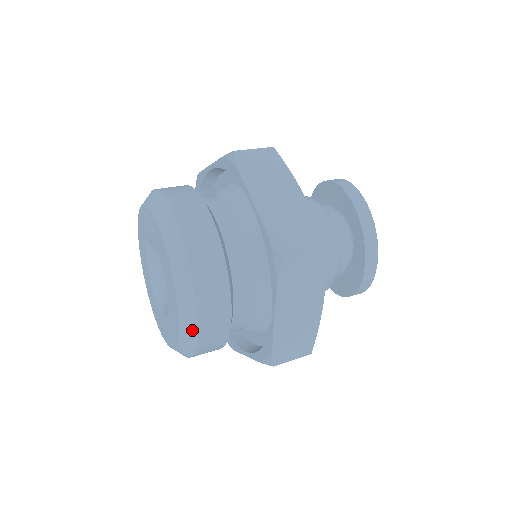
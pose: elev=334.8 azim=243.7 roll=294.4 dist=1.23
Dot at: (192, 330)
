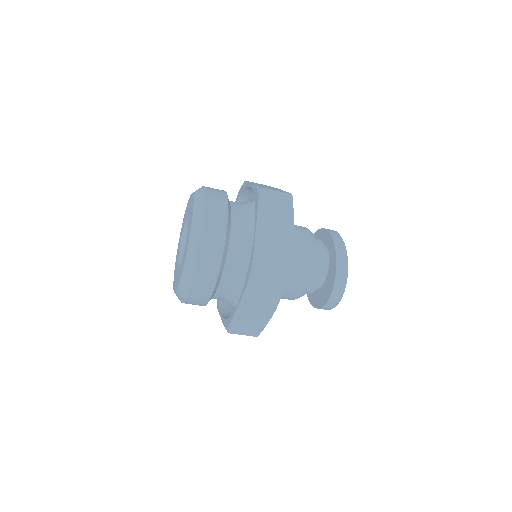
Dot at: (198, 232)
